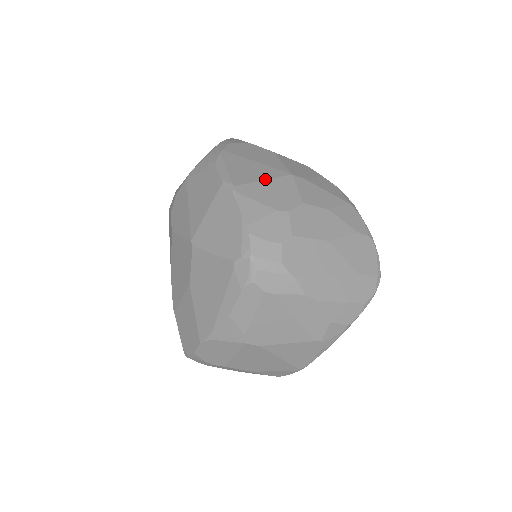
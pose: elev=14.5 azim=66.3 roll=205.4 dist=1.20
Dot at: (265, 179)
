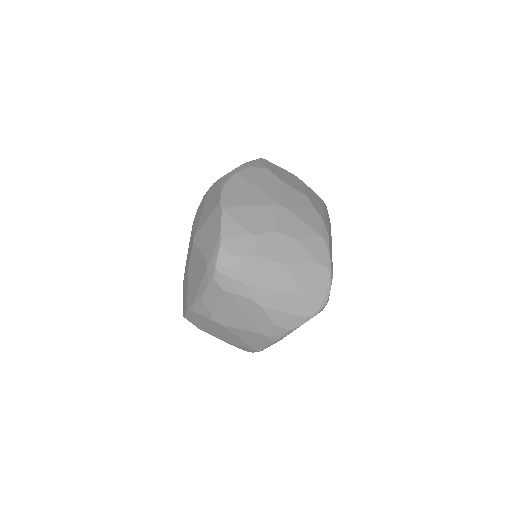
Dot at: (254, 205)
